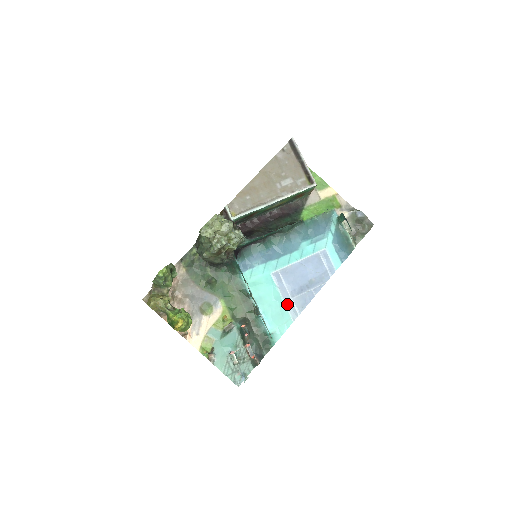
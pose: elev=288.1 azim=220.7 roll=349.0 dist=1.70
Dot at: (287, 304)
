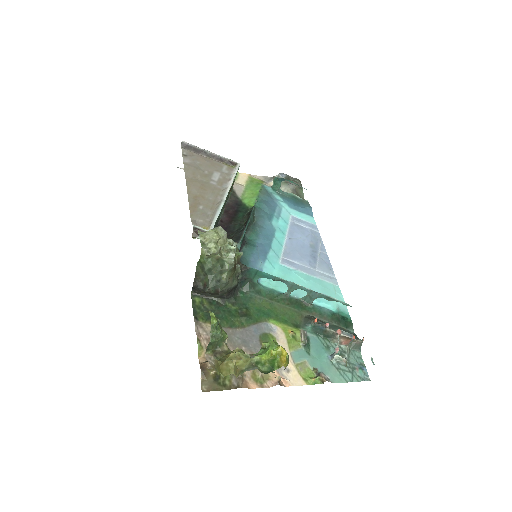
Dot at: (319, 277)
